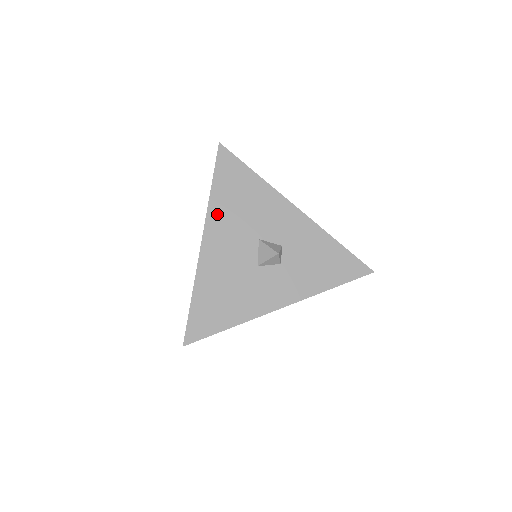
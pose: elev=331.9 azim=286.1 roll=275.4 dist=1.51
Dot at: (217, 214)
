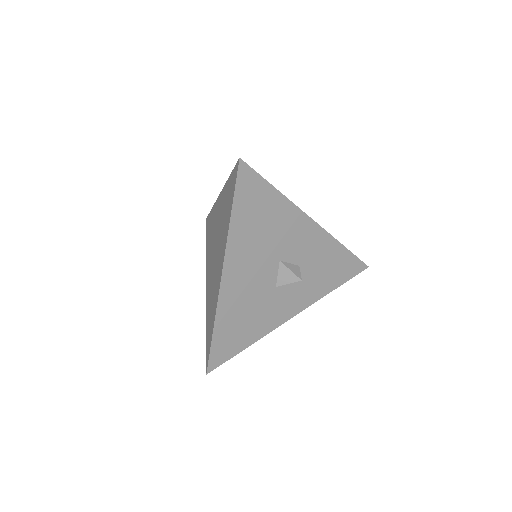
Dot at: occluded
